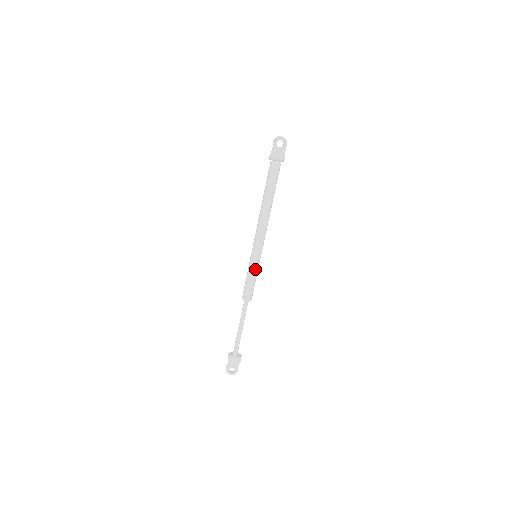
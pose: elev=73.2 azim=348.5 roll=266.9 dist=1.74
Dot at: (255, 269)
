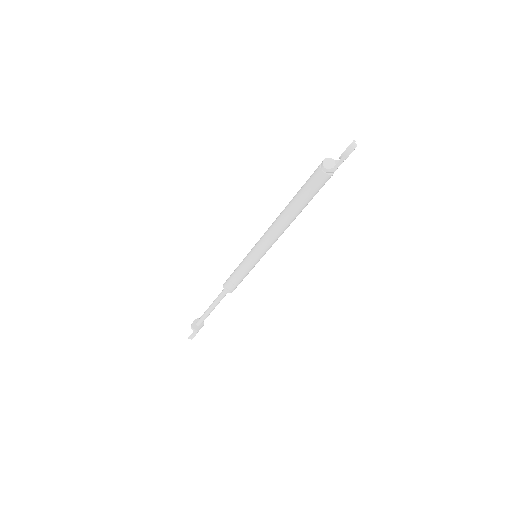
Dot at: (253, 267)
